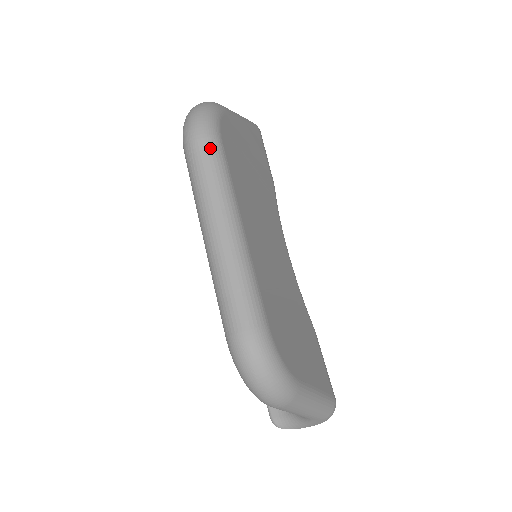
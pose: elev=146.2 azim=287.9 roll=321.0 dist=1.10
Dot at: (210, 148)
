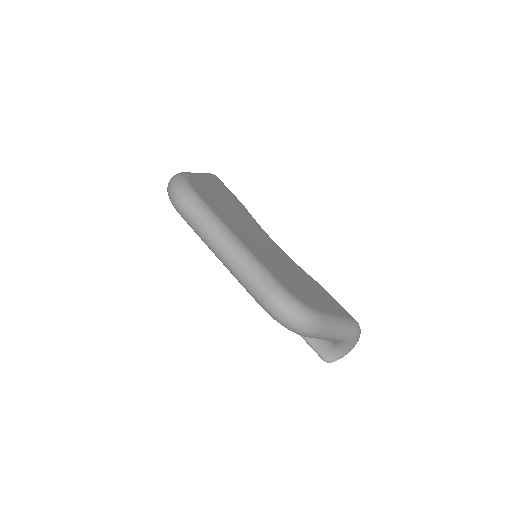
Dot at: (193, 201)
